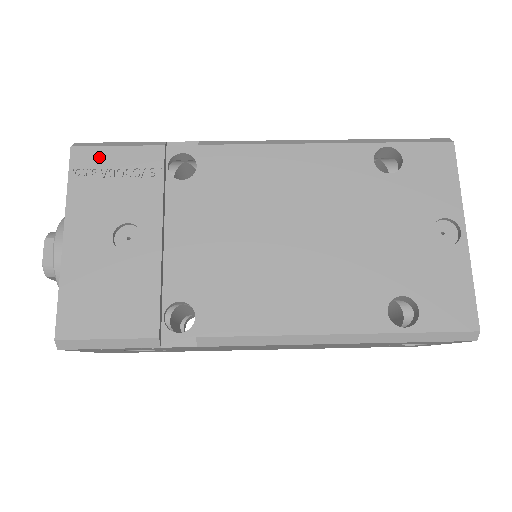
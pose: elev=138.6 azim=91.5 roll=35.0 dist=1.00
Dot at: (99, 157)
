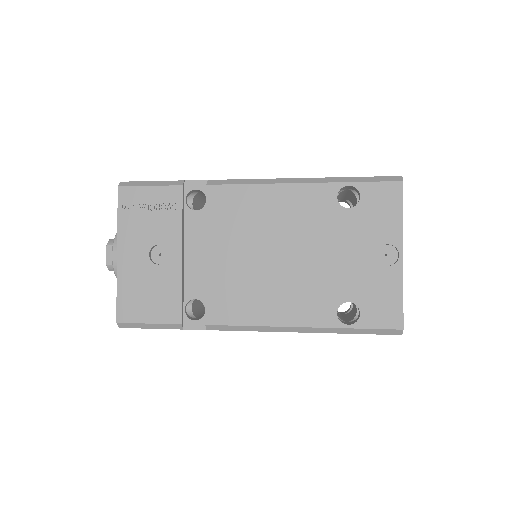
Dot at: (137, 195)
